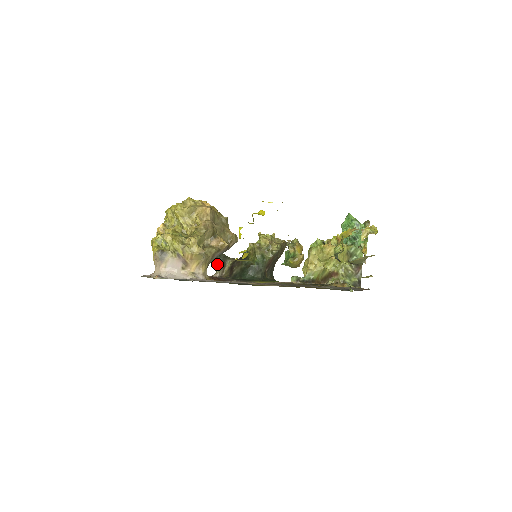
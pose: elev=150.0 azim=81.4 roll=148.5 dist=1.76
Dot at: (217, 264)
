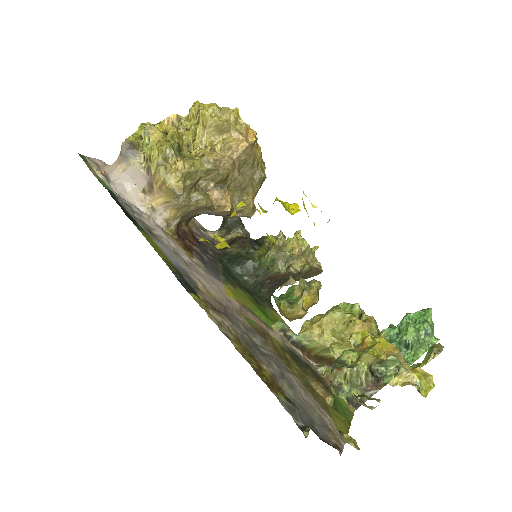
Dot at: (223, 222)
